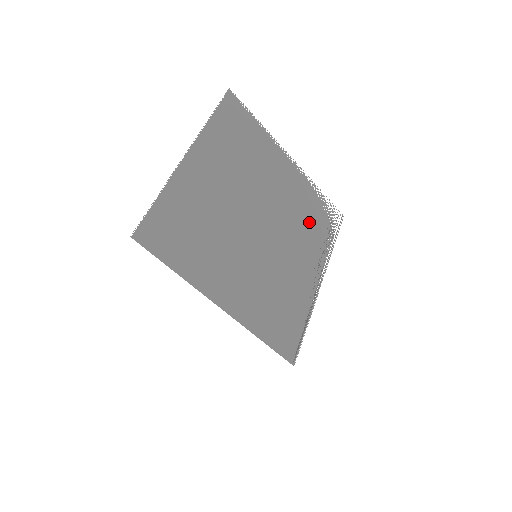
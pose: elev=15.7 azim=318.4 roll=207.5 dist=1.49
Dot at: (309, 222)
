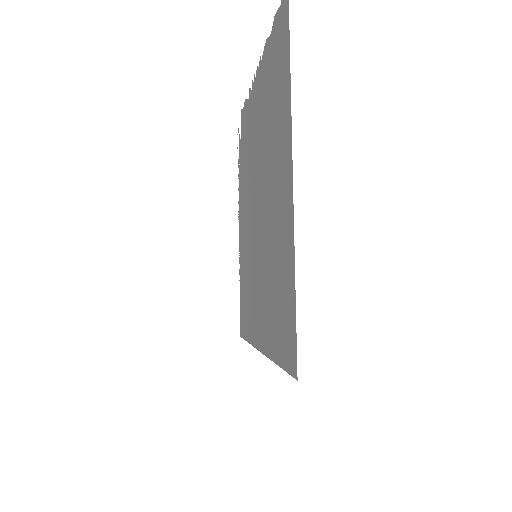
Dot at: (245, 160)
